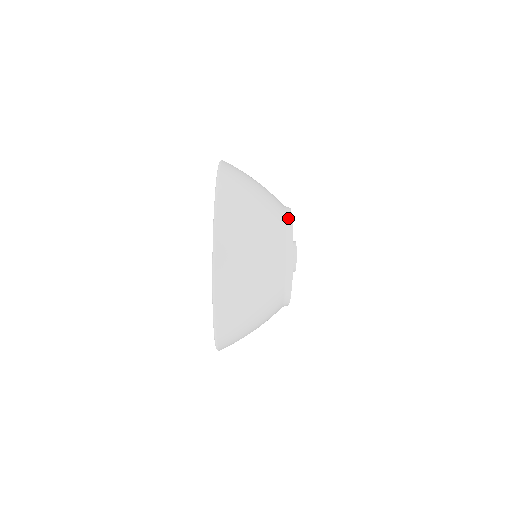
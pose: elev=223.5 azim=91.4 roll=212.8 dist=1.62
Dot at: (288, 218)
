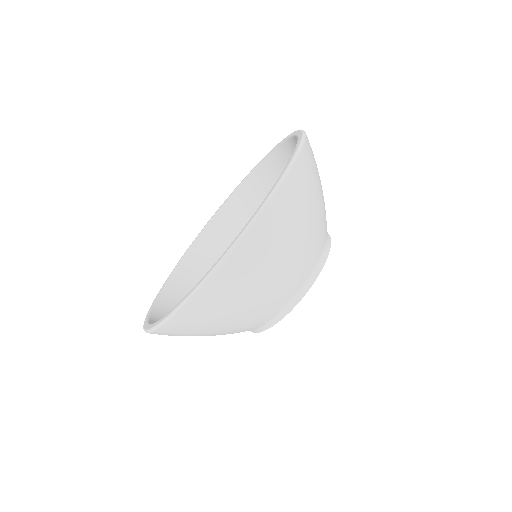
Dot at: (321, 262)
